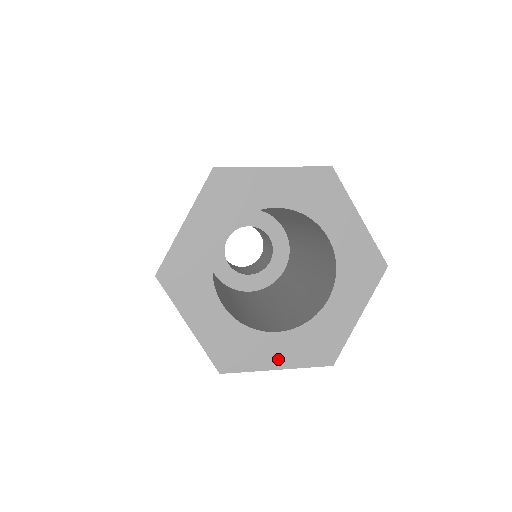
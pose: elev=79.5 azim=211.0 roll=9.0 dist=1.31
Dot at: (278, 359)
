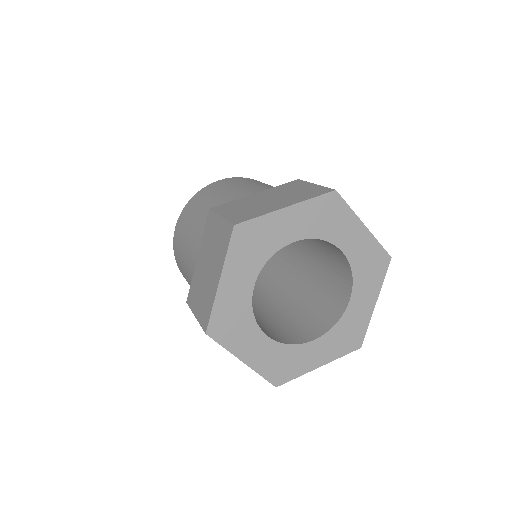
Dot at: (319, 359)
